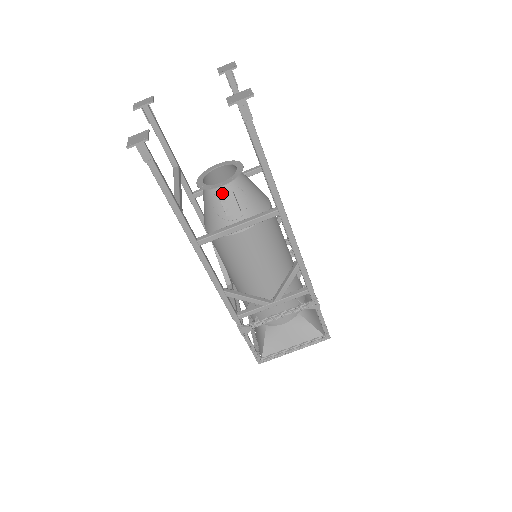
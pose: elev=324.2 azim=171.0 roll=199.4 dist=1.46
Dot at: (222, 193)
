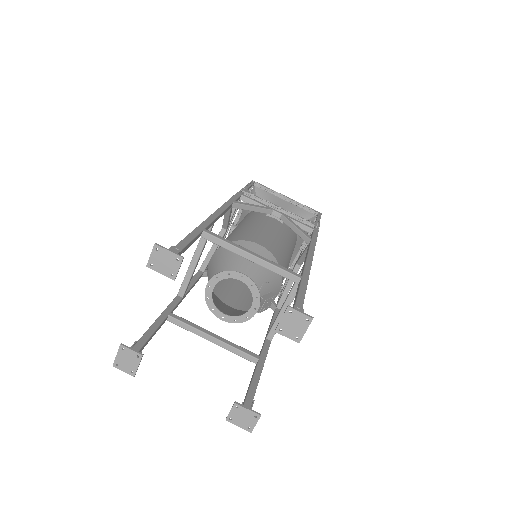
Dot at: occluded
